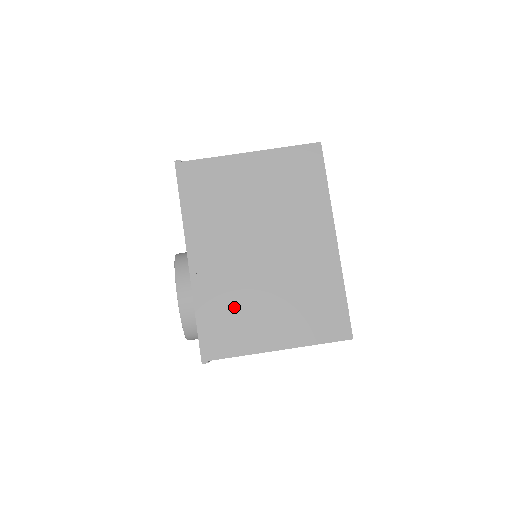
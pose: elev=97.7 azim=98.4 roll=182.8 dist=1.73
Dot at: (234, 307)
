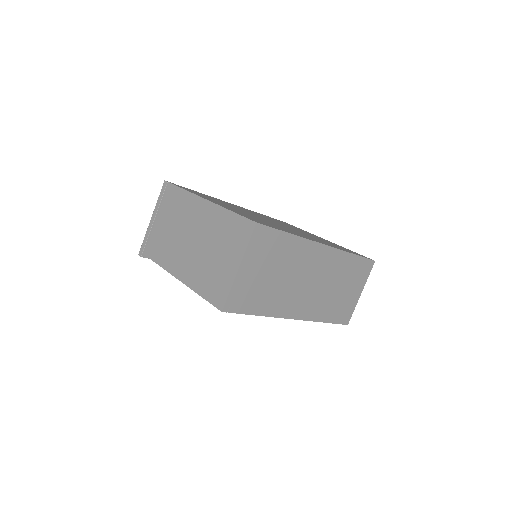
Dot at: occluded
